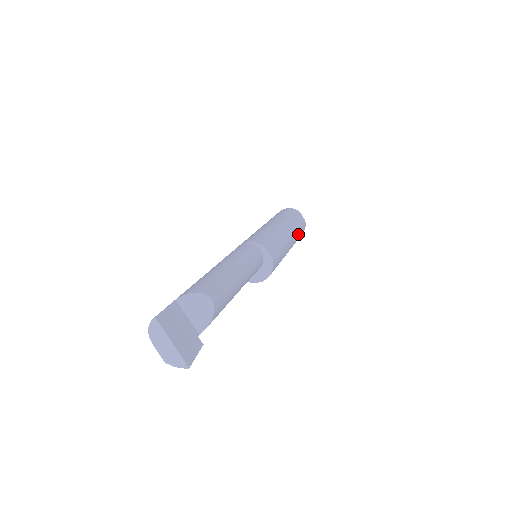
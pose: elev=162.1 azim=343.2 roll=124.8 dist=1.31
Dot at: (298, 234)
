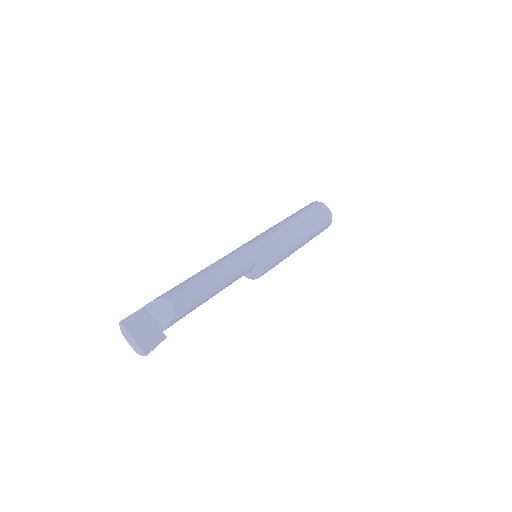
Dot at: (315, 226)
